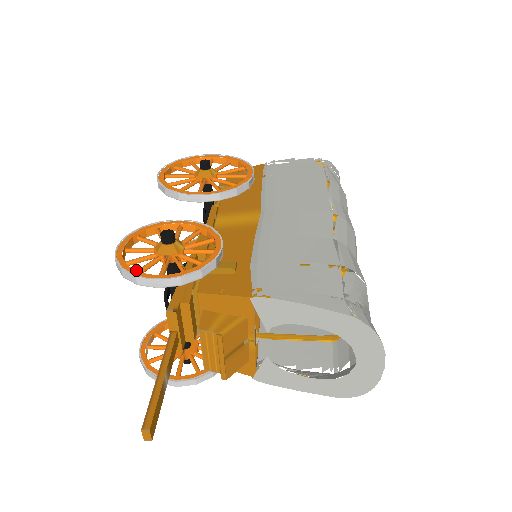
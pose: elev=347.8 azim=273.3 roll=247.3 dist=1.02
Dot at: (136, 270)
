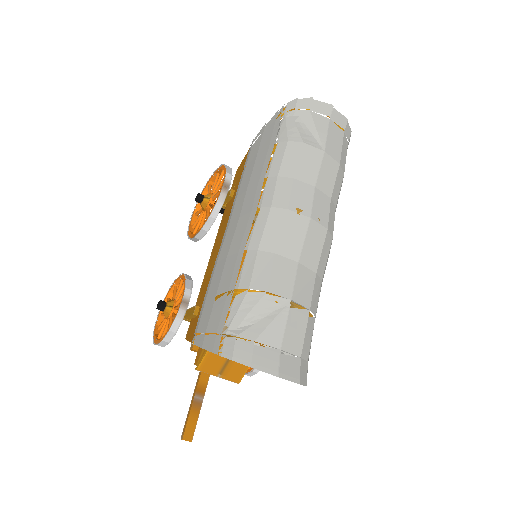
Dot at: (155, 337)
